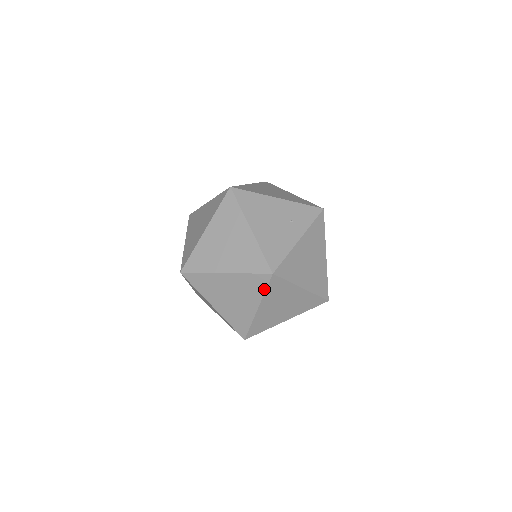
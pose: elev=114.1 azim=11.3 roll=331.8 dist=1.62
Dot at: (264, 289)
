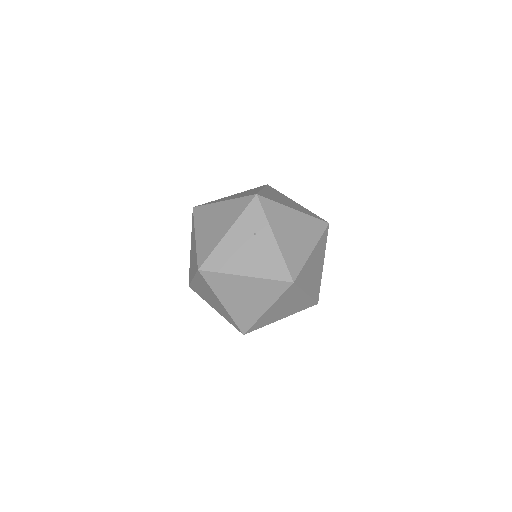
Dot at: (298, 289)
